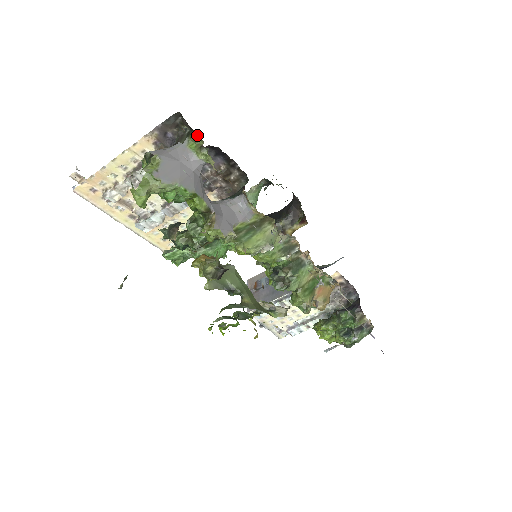
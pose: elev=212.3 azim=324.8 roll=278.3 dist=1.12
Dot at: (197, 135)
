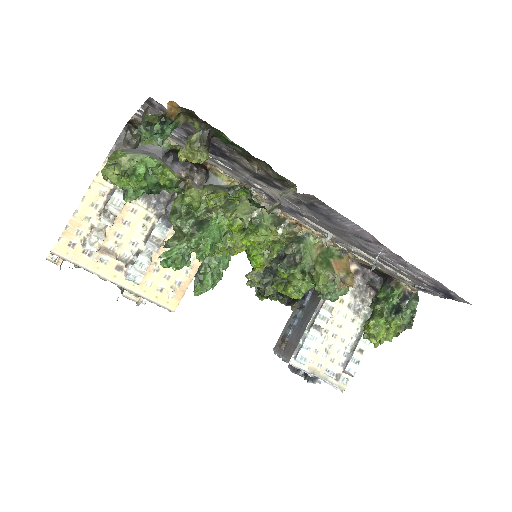
Dot at: occluded
